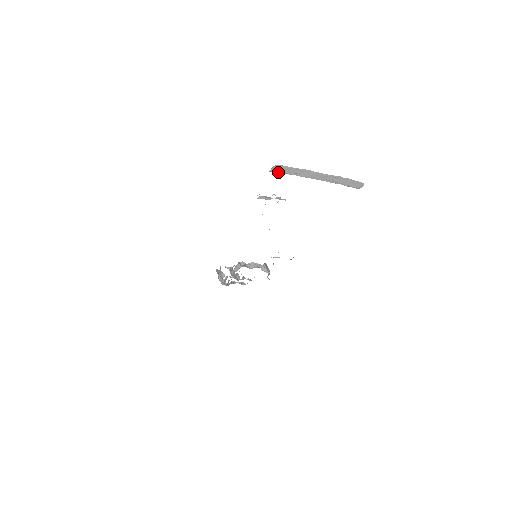
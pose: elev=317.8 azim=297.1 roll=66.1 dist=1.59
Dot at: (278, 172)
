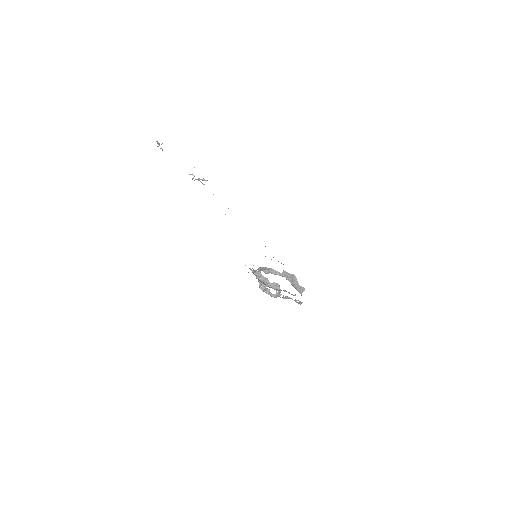
Dot at: occluded
